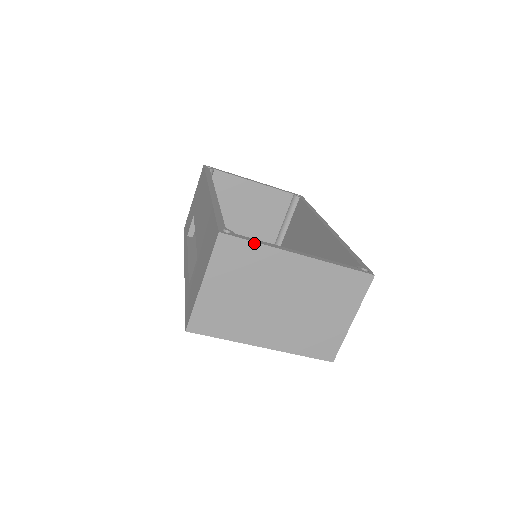
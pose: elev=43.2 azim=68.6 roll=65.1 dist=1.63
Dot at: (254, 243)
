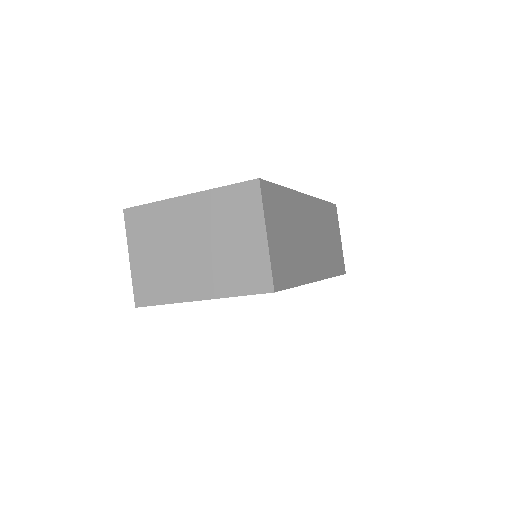
Dot at: (149, 205)
